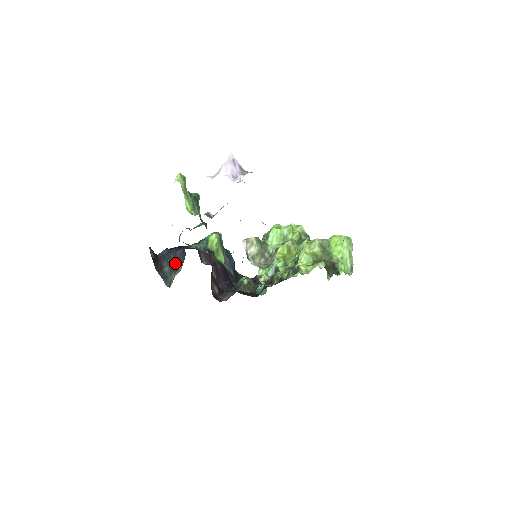
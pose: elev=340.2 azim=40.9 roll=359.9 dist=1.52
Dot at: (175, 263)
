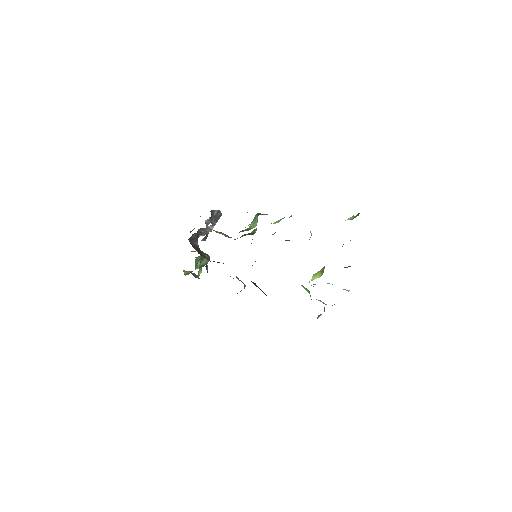
Dot at: occluded
